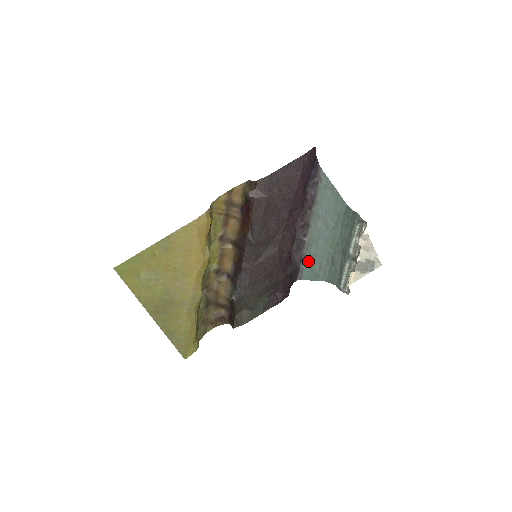
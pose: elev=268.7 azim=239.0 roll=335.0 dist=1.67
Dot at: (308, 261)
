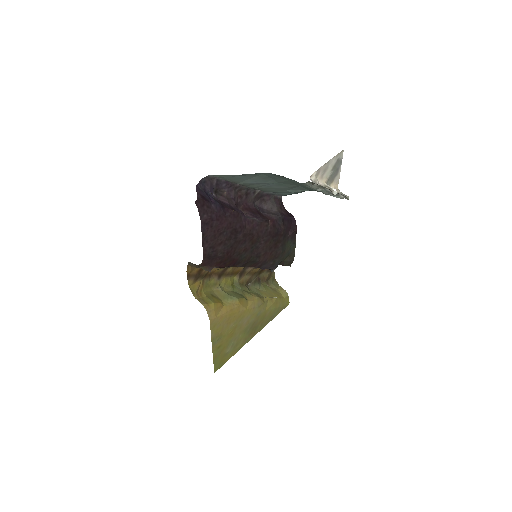
Dot at: occluded
